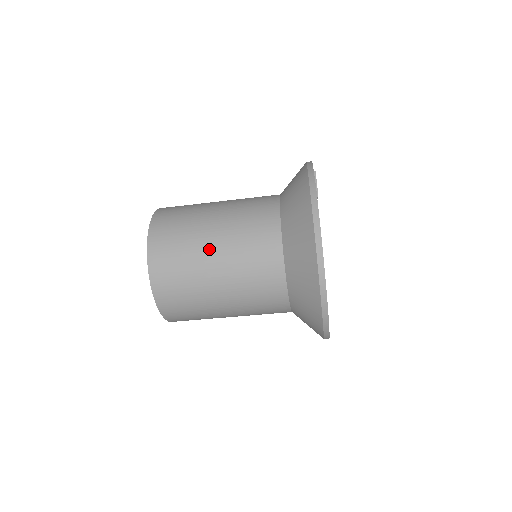
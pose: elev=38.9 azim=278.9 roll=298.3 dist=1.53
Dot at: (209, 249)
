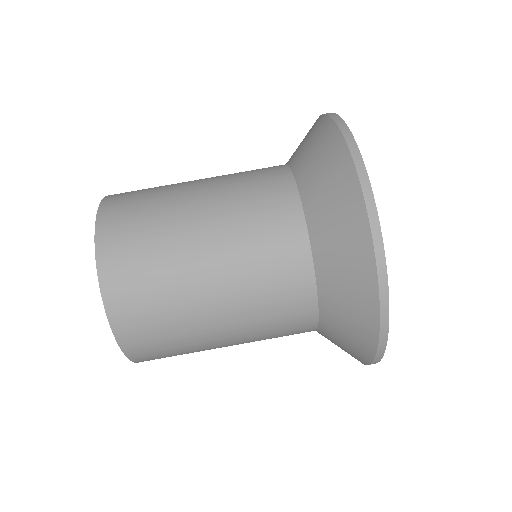
Dot at: (191, 181)
